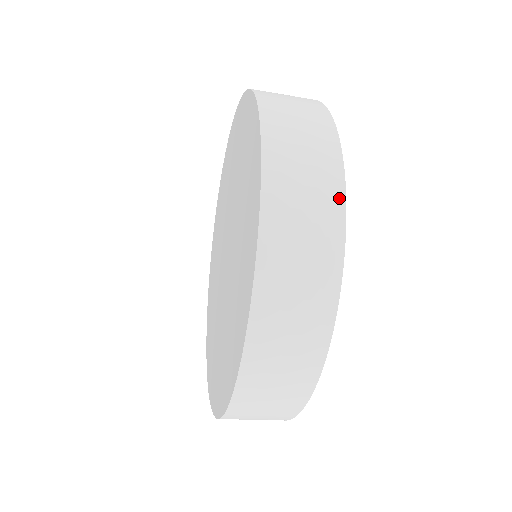
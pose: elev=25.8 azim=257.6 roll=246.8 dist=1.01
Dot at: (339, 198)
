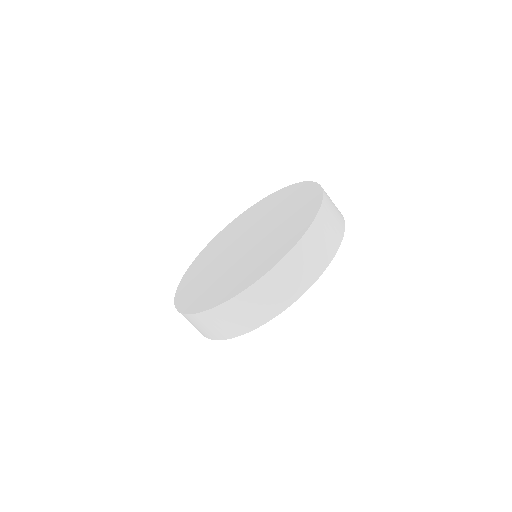
Dot at: (324, 266)
